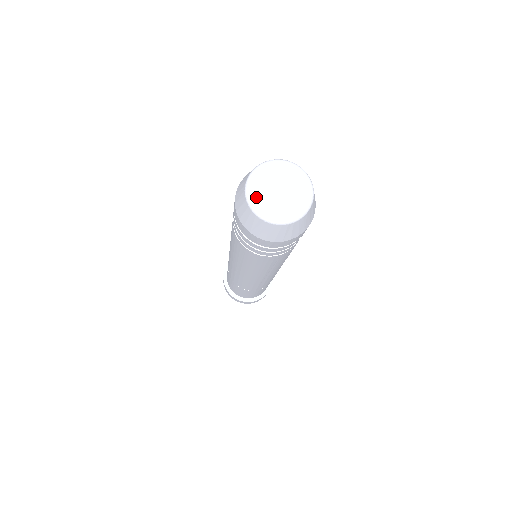
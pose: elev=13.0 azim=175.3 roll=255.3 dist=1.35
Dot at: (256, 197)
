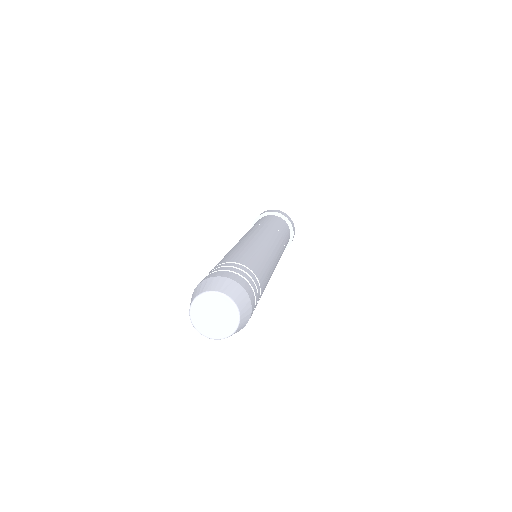
Dot at: (199, 323)
